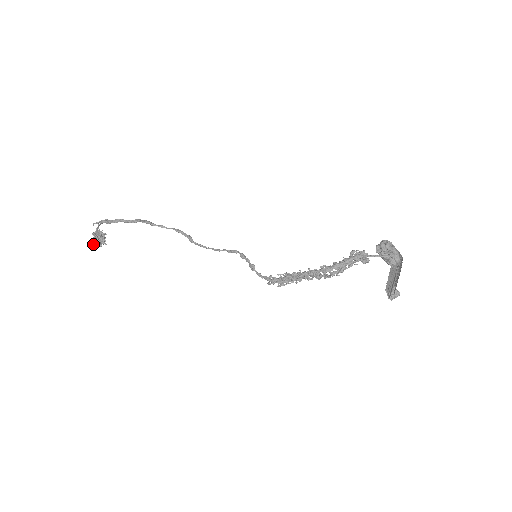
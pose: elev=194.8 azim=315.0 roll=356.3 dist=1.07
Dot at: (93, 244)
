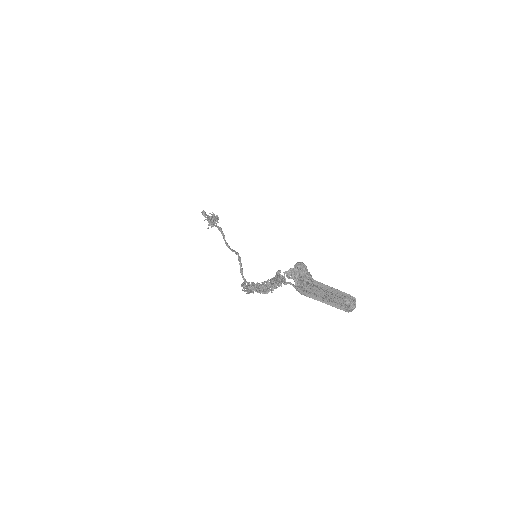
Dot at: occluded
